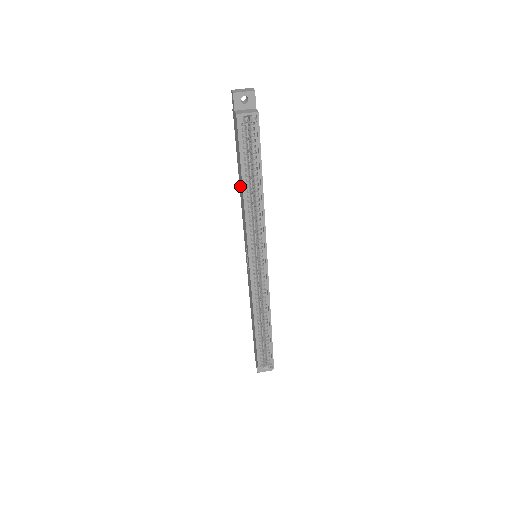
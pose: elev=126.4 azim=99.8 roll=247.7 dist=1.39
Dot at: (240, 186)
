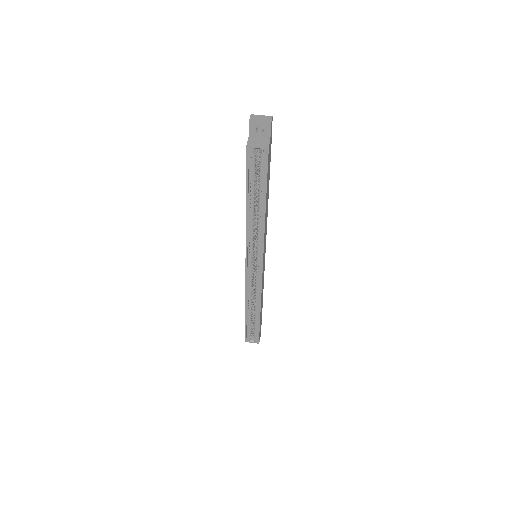
Dot at: occluded
